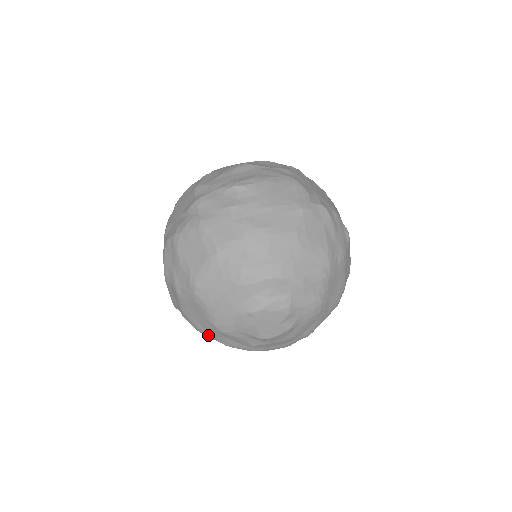
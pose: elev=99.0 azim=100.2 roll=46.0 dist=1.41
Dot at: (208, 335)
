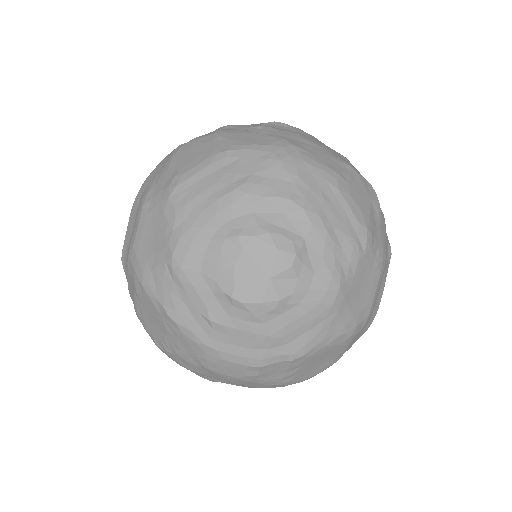
Dot at: (151, 287)
